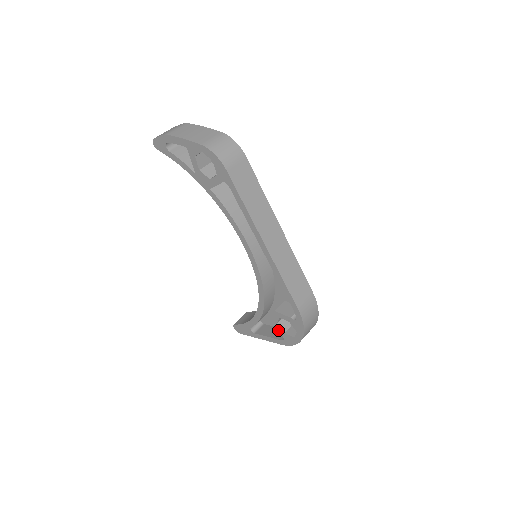
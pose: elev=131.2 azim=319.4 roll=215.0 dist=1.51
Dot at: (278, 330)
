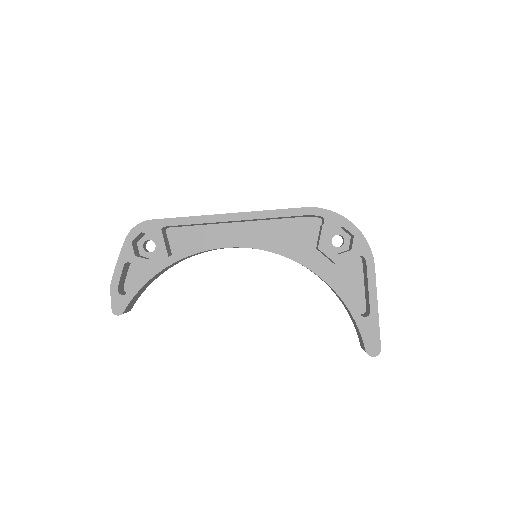
Dot at: occluded
